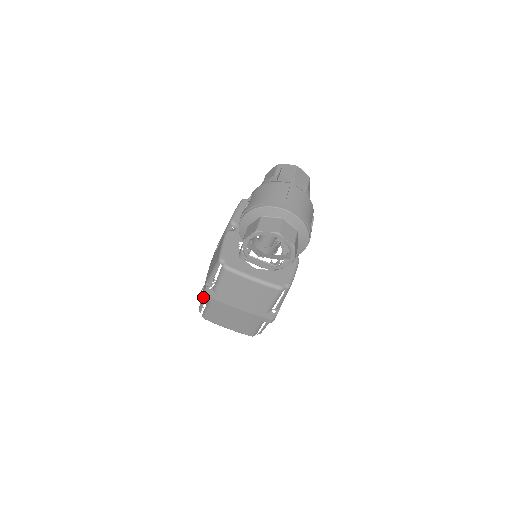
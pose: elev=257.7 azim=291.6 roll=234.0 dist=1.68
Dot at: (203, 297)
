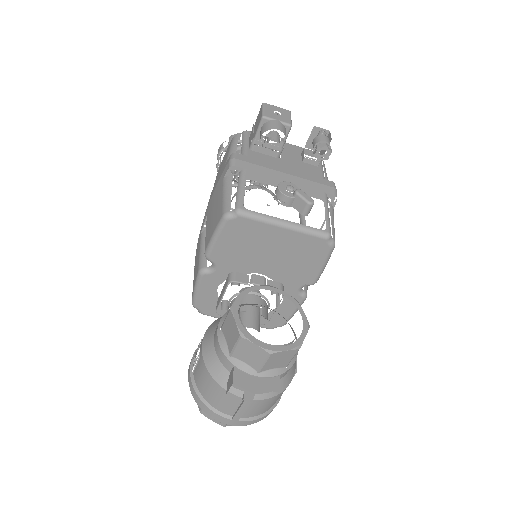
Dot at: occluded
